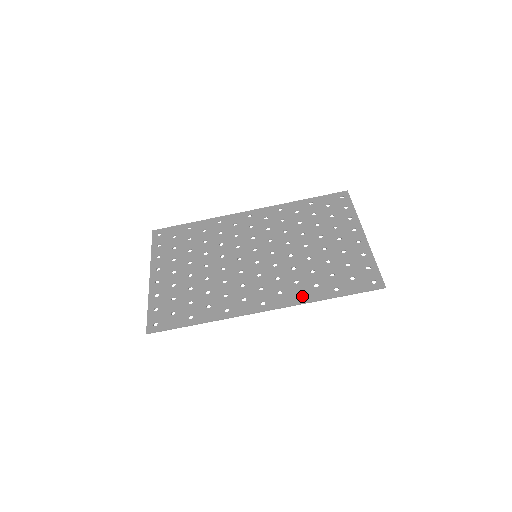
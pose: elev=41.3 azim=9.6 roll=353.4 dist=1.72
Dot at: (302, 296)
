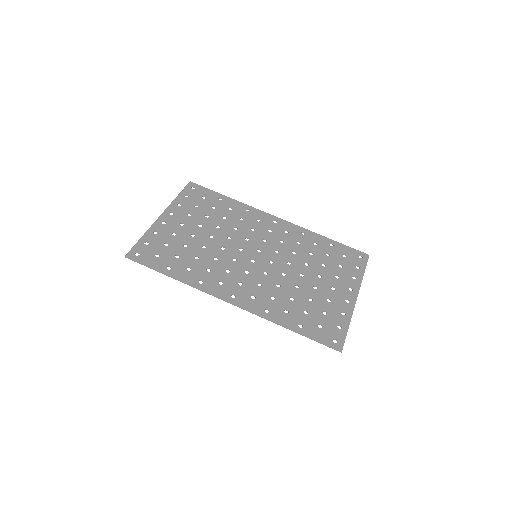
Dot at: (269, 312)
